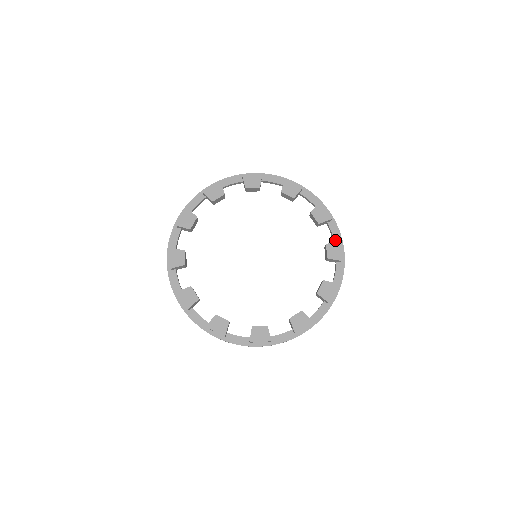
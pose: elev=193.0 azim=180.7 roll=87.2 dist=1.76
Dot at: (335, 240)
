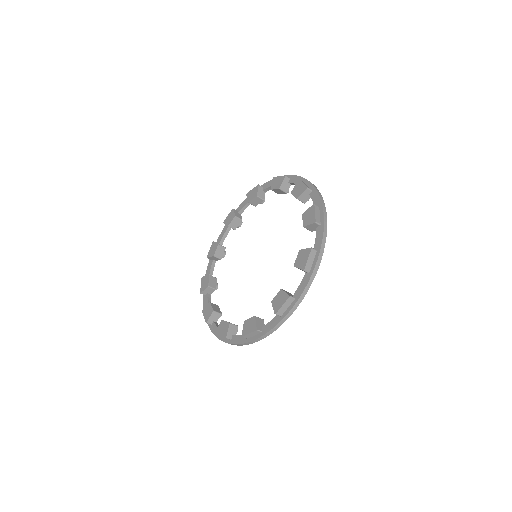
Dot at: occluded
